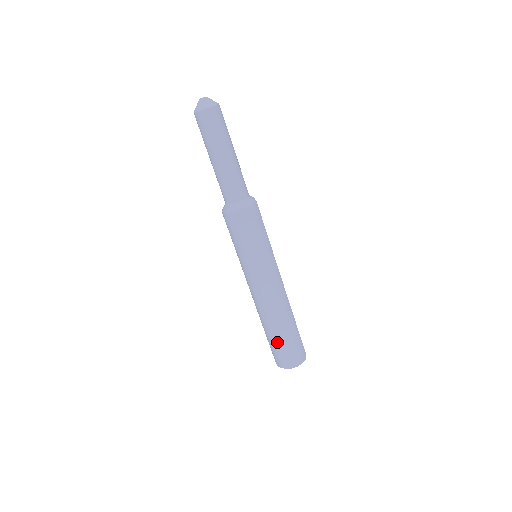
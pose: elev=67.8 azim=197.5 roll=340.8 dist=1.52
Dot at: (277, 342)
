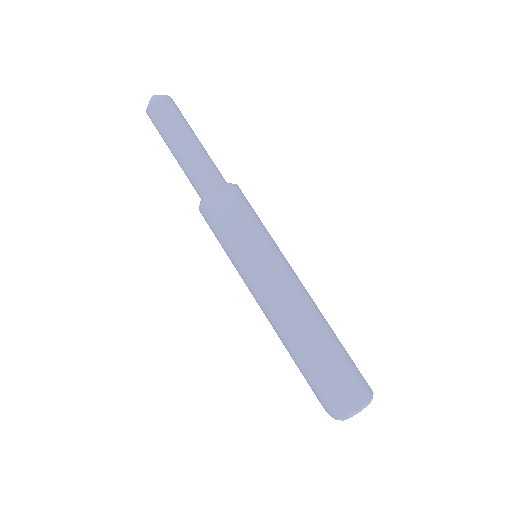
Dot at: (336, 359)
